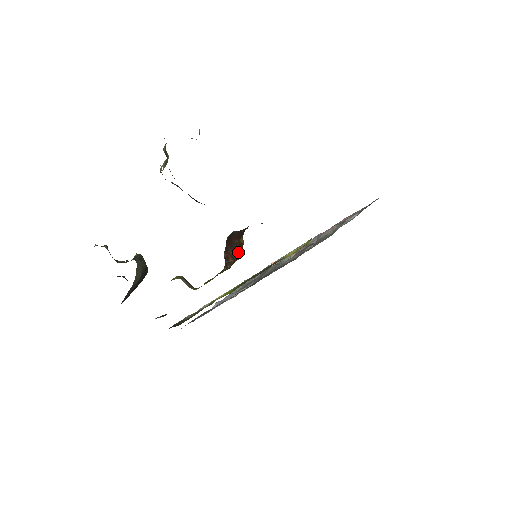
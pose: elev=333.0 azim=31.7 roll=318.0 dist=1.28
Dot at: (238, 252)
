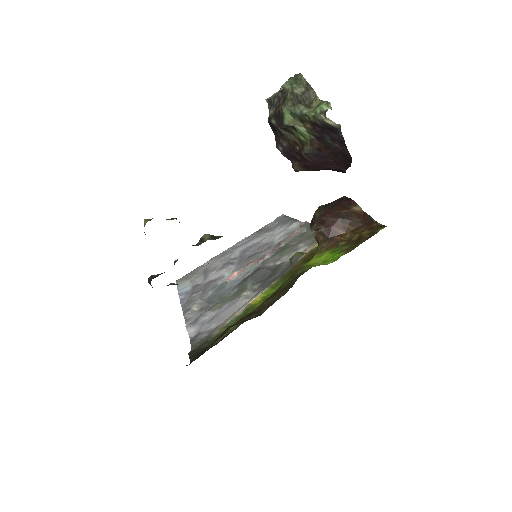
Dot at: (360, 220)
